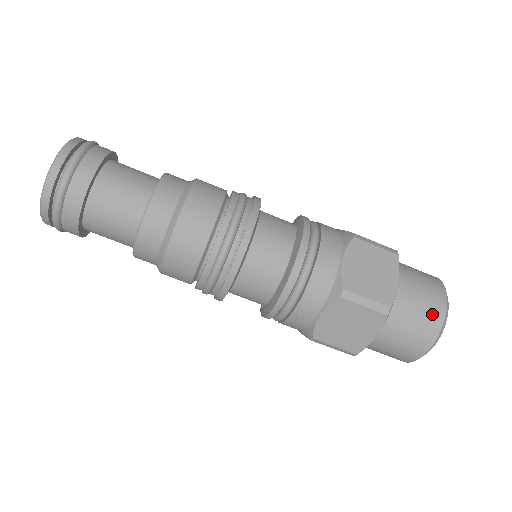
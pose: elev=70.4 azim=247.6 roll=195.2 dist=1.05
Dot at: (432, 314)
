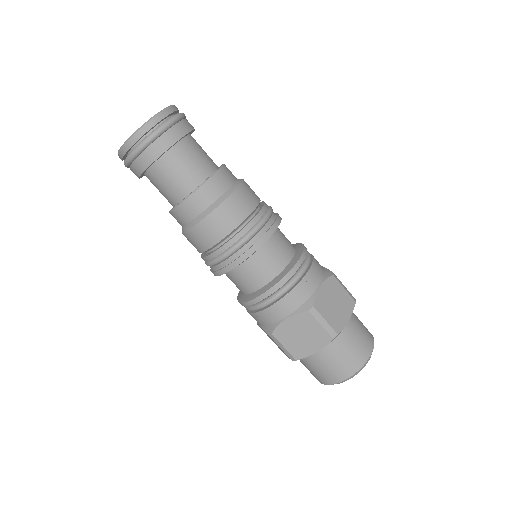
Dot at: (330, 376)
